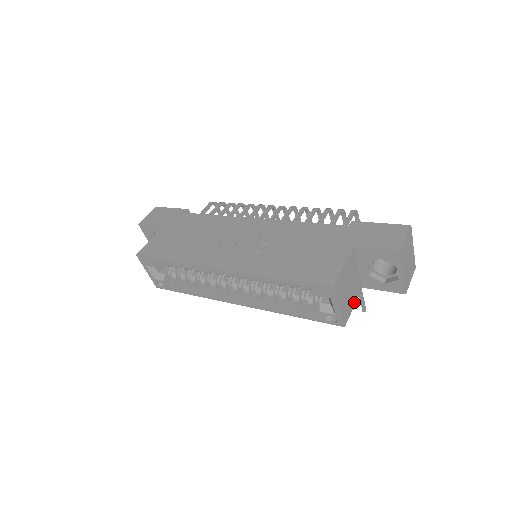
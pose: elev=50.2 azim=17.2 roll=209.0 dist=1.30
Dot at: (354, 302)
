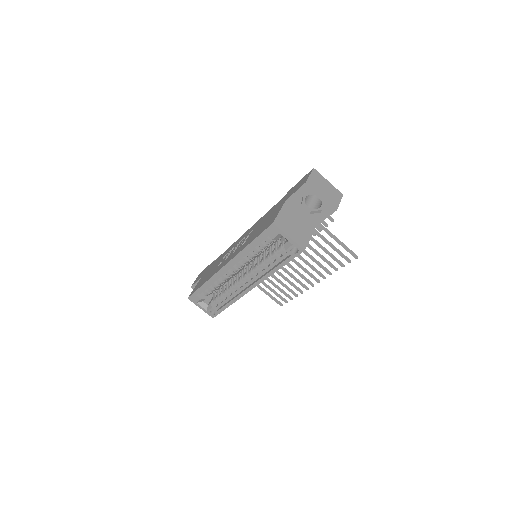
Dot at: (309, 235)
